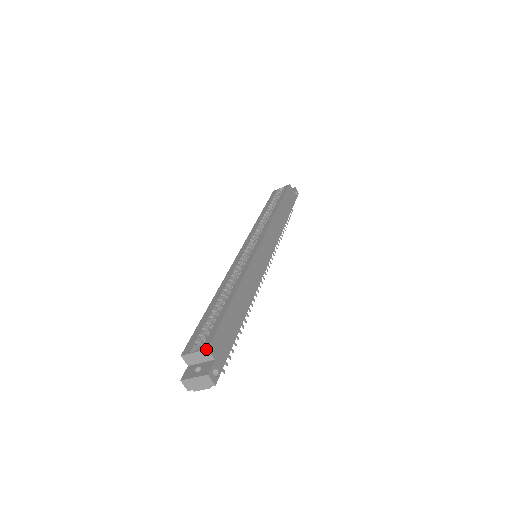
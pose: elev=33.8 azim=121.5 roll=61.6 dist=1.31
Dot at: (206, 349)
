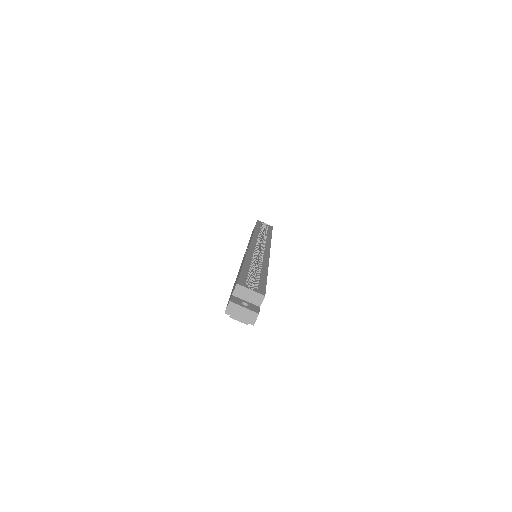
Dot at: (264, 295)
